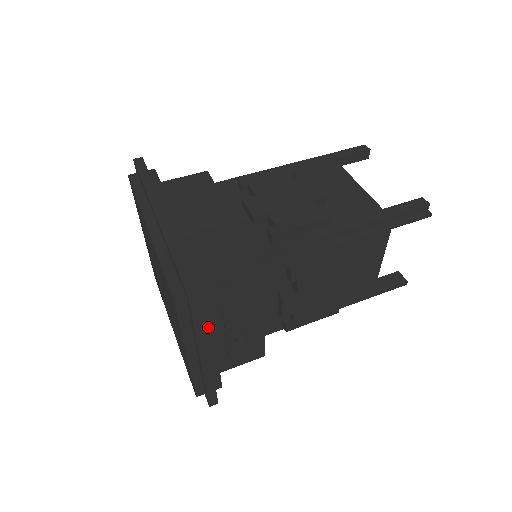
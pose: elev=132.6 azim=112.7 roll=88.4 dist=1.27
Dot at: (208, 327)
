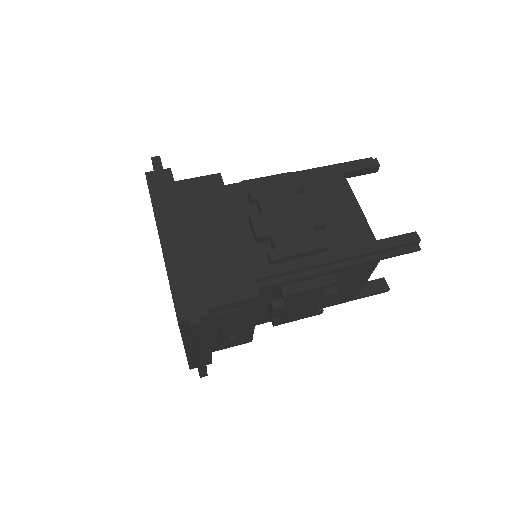
Dot at: (205, 334)
